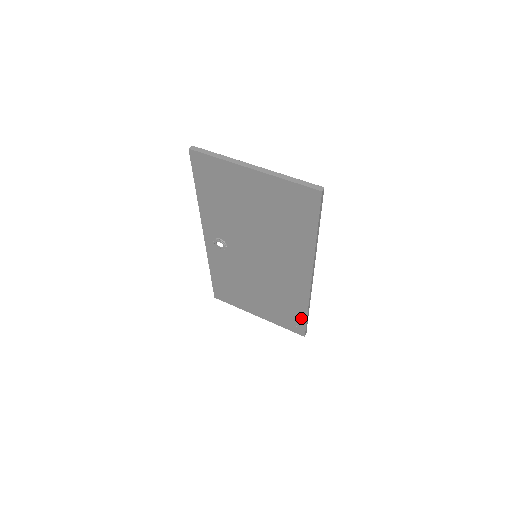
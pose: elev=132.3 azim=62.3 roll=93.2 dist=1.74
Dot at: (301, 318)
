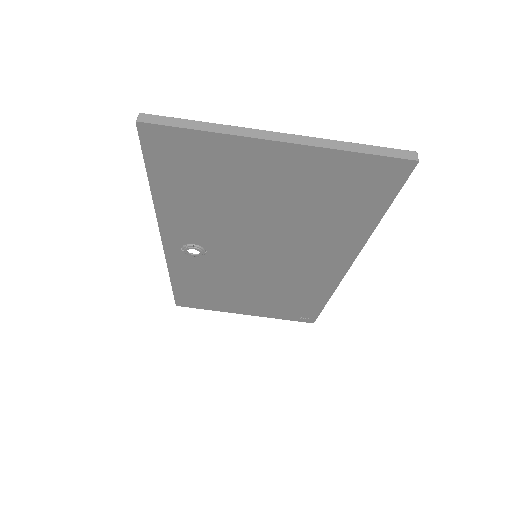
Dot at: (314, 308)
